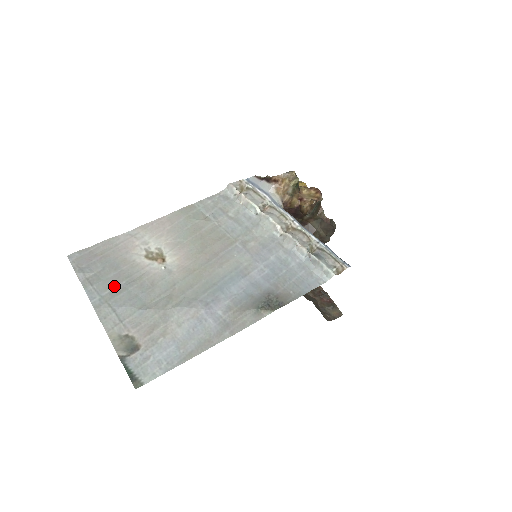
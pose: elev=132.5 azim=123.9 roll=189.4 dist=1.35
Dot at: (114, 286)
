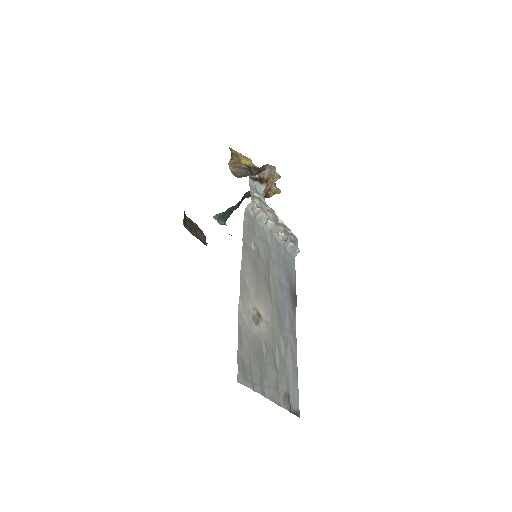
Dot at: (263, 370)
